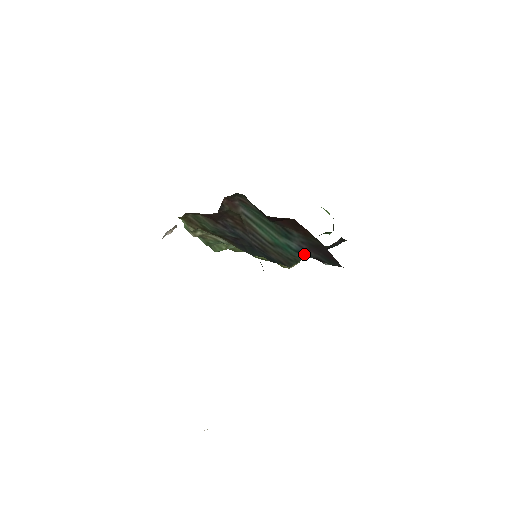
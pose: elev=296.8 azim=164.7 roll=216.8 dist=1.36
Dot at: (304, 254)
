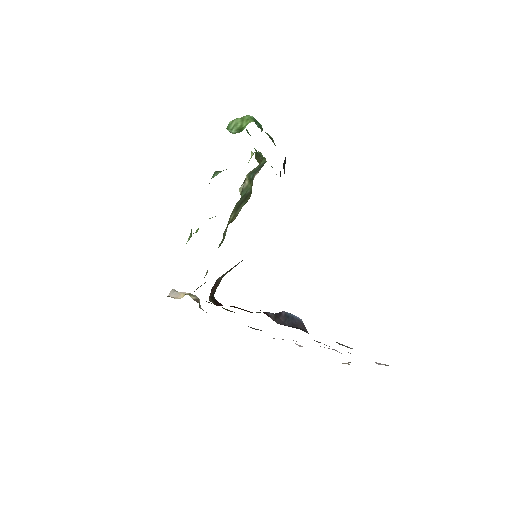
Dot at: occluded
